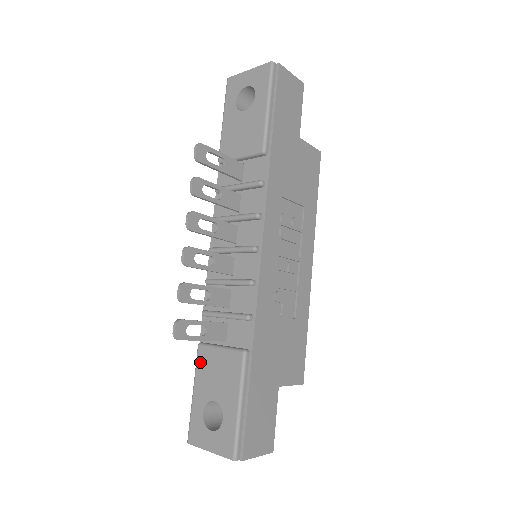
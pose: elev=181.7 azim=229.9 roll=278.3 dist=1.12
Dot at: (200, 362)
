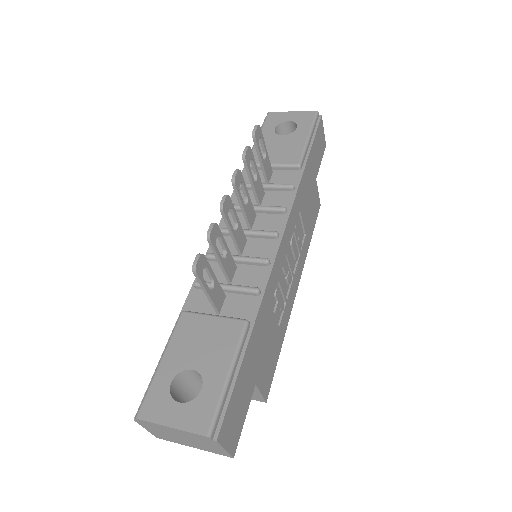
Dot at: (181, 328)
